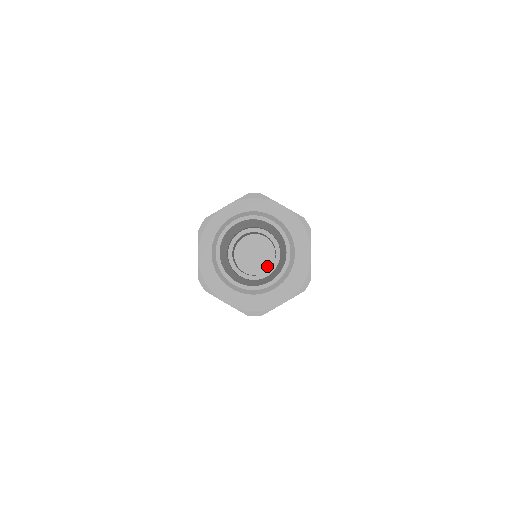
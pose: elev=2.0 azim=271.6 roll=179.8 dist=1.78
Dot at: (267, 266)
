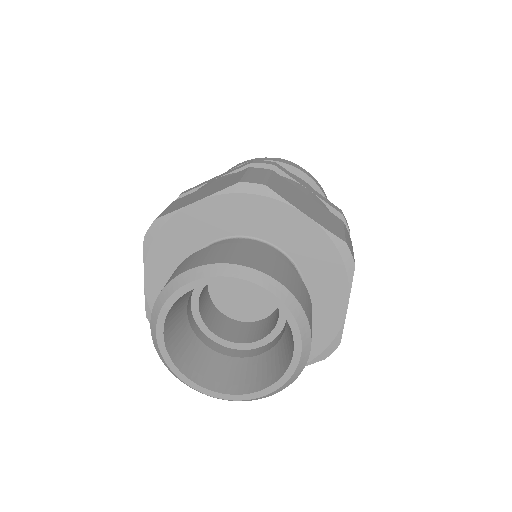
Dot at: (266, 307)
